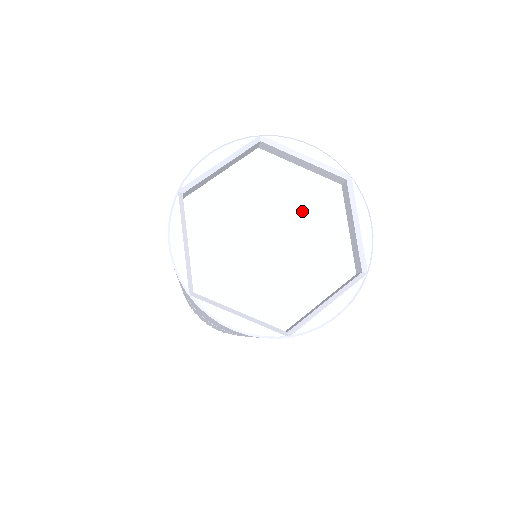
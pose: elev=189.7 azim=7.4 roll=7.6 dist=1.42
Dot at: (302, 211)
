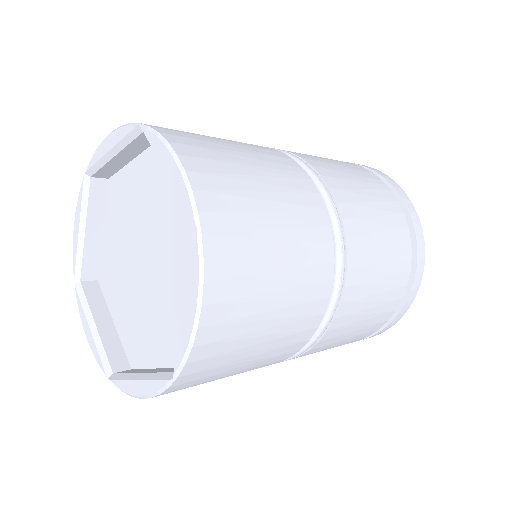
Dot at: (152, 206)
